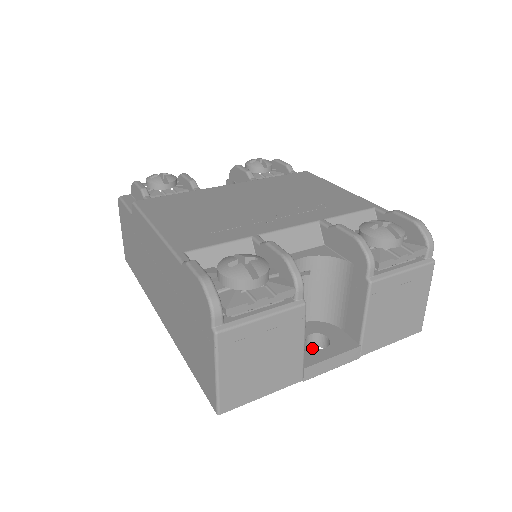
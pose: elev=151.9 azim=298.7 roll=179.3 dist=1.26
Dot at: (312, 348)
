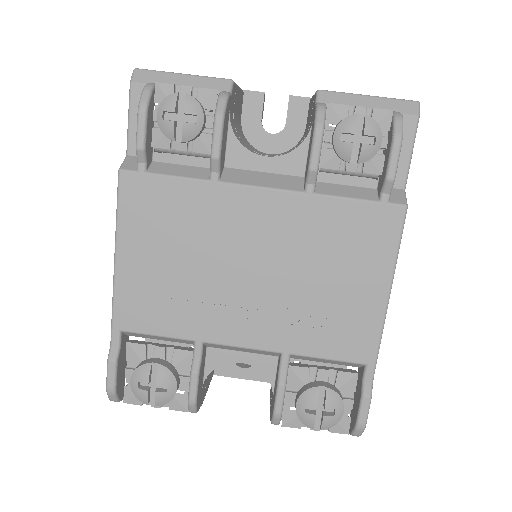
Dot at: occluded
